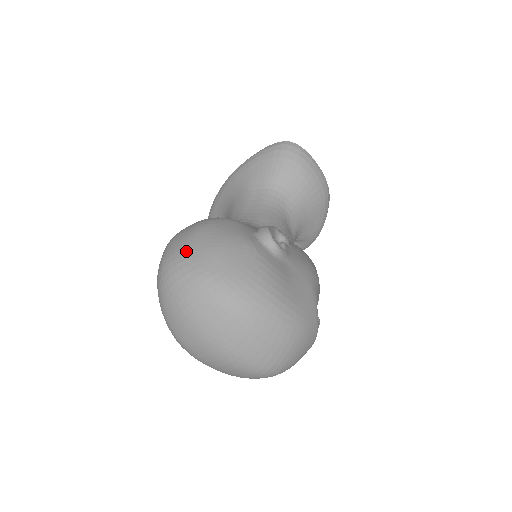
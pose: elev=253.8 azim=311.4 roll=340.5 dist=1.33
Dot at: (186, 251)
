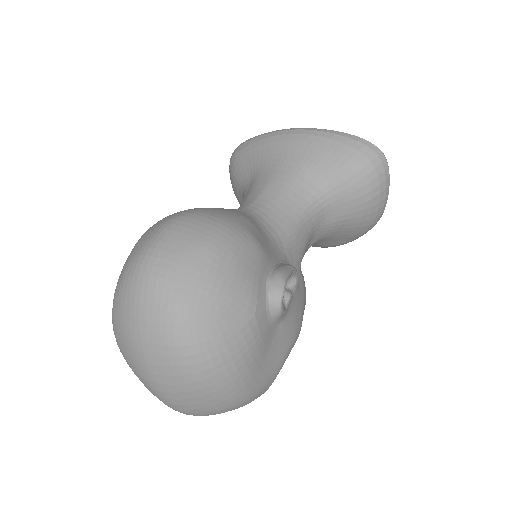
Dot at: (179, 268)
